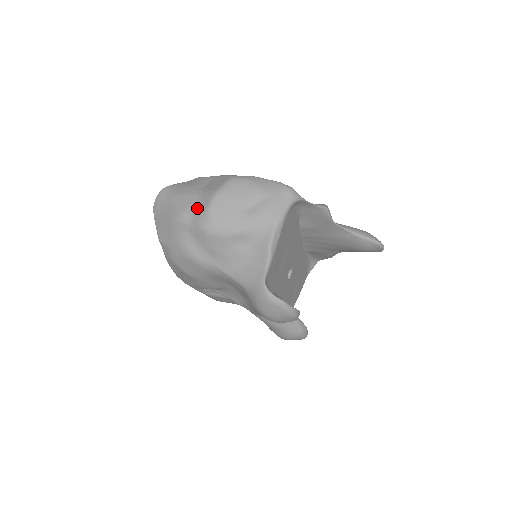
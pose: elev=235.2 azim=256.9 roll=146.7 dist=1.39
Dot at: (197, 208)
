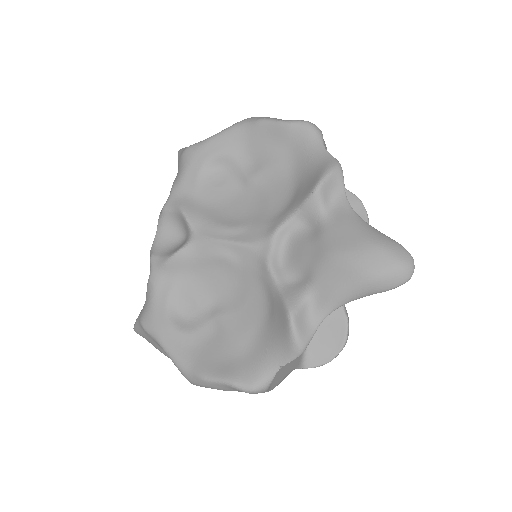
Dot at: occluded
